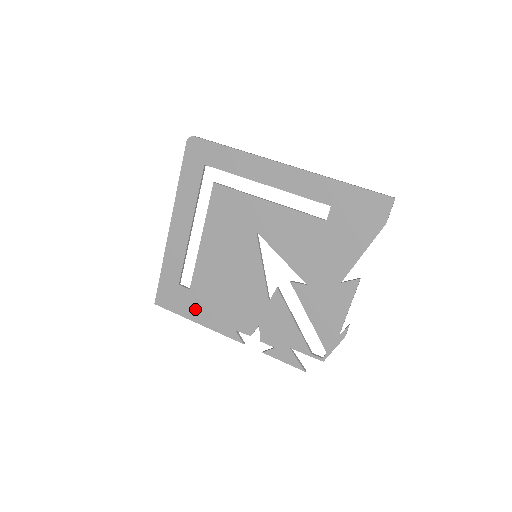
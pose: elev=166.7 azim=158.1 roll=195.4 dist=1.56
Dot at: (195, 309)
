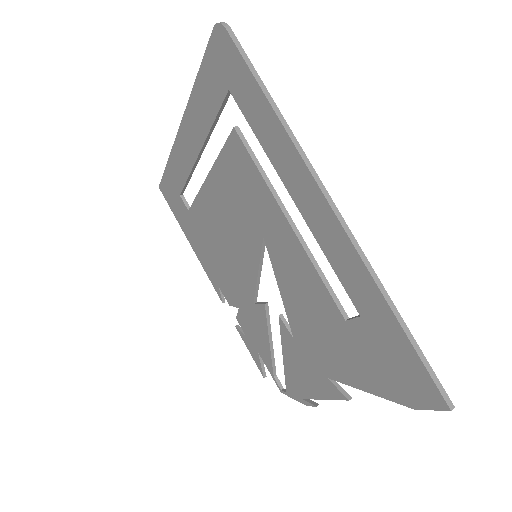
Dot at: (190, 231)
